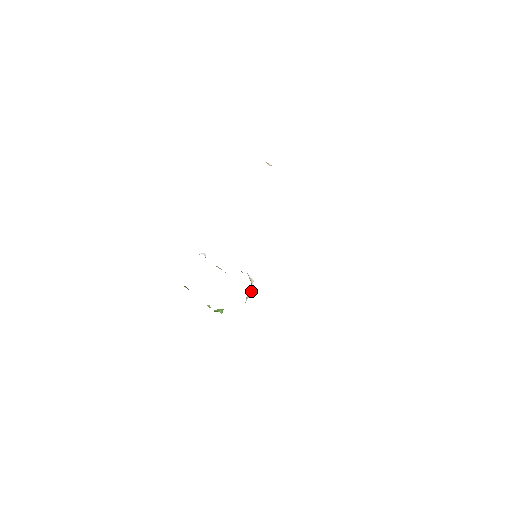
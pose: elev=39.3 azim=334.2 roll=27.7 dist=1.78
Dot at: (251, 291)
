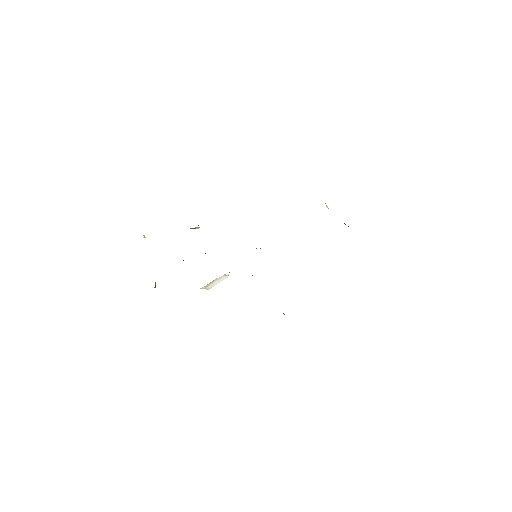
Dot at: (213, 286)
